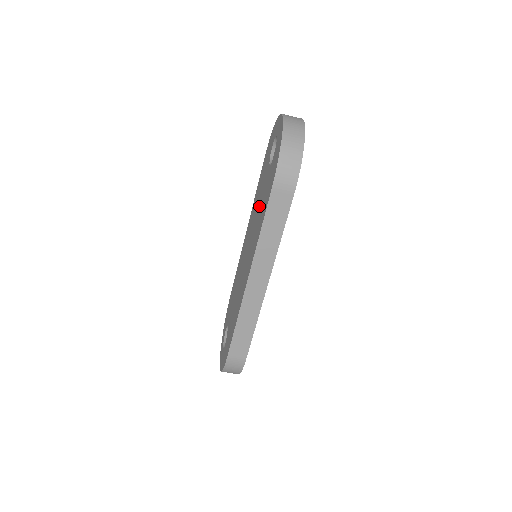
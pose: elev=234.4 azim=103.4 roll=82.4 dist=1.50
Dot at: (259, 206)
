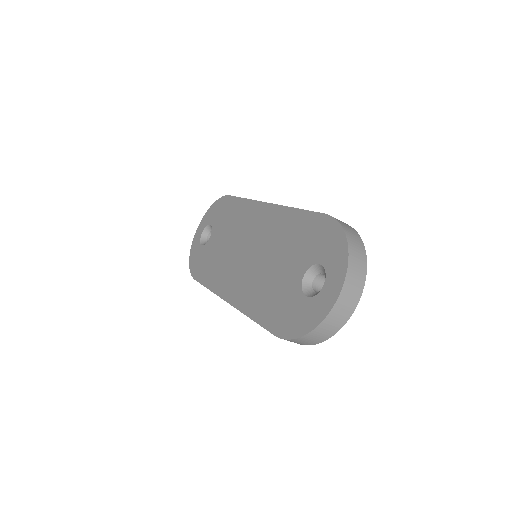
Dot at: (275, 270)
